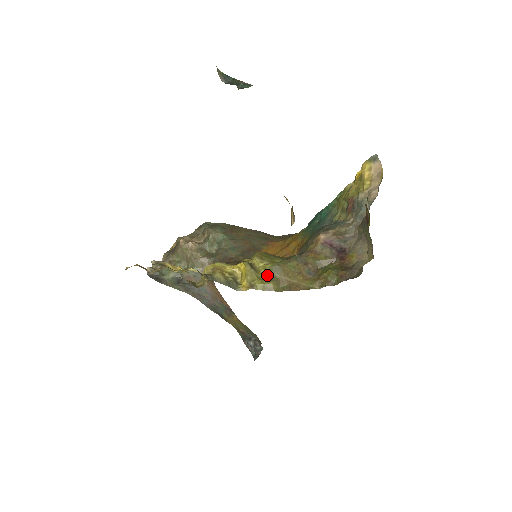
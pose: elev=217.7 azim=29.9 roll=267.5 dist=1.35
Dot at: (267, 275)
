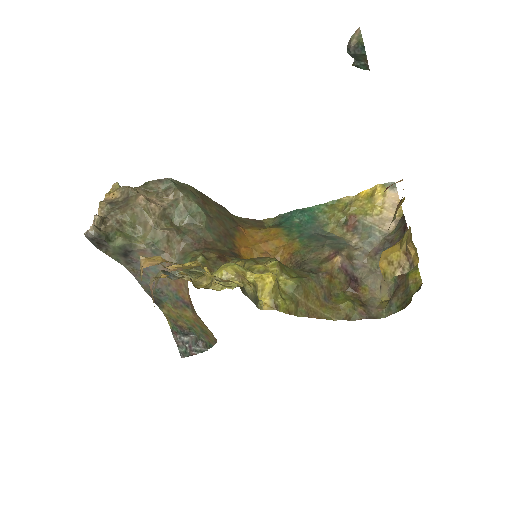
Dot at: (287, 293)
